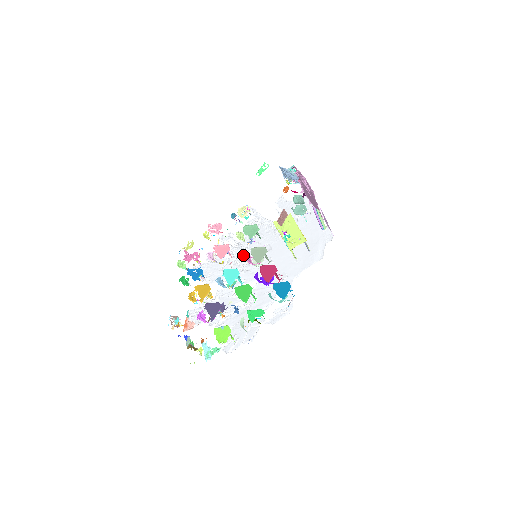
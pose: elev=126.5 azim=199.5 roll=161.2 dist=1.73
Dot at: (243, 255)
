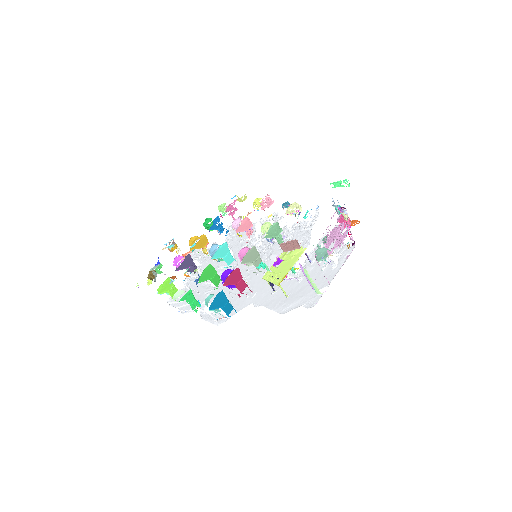
Dot at: (263, 245)
